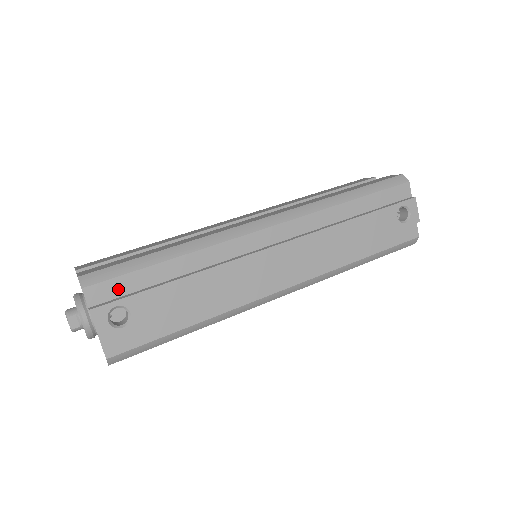
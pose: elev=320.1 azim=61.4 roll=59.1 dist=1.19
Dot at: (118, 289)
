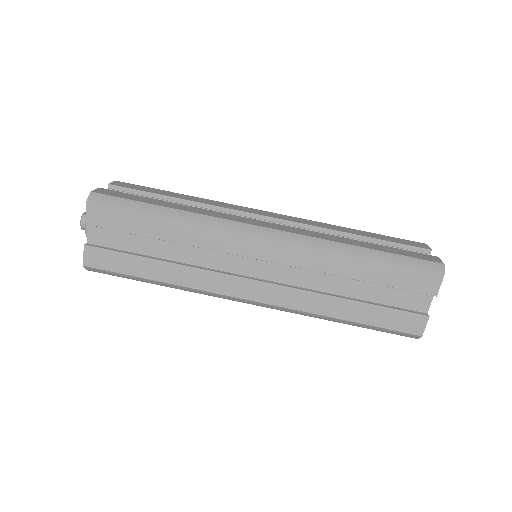
Dot at: occluded
